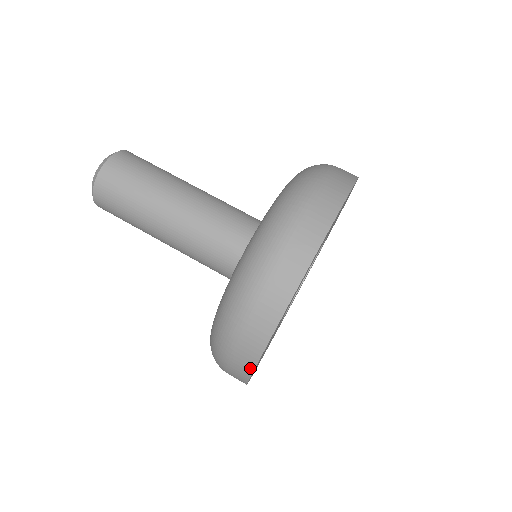
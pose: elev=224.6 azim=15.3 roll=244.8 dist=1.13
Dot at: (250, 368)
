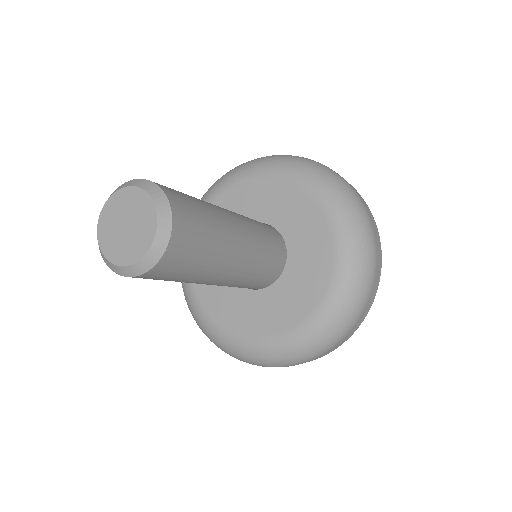
Dot at: occluded
